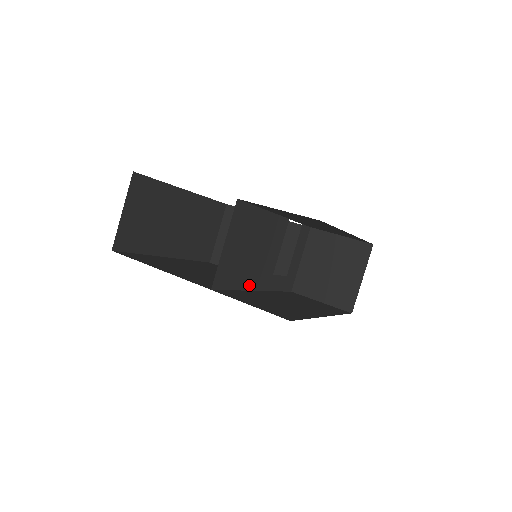
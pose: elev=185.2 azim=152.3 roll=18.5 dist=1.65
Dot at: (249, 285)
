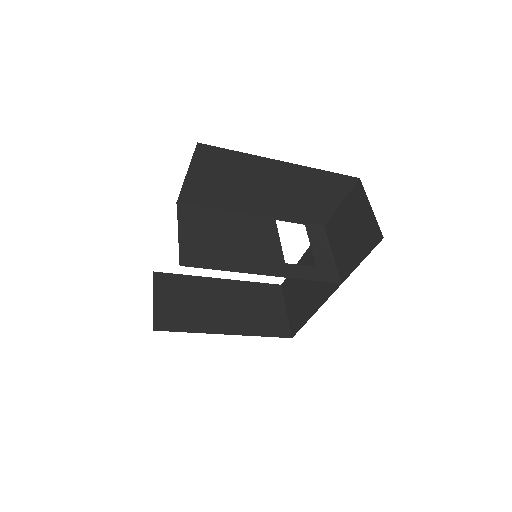
Dot at: (246, 269)
